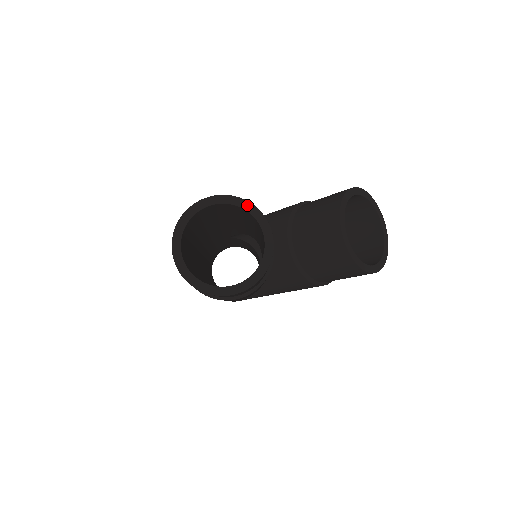
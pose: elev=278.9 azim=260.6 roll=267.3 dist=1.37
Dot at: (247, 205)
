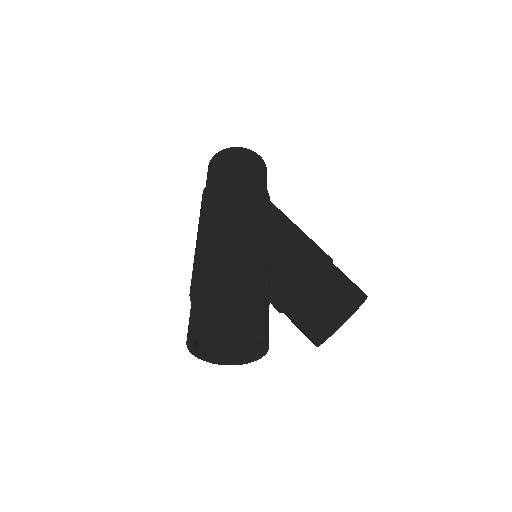
Dot at: (260, 336)
